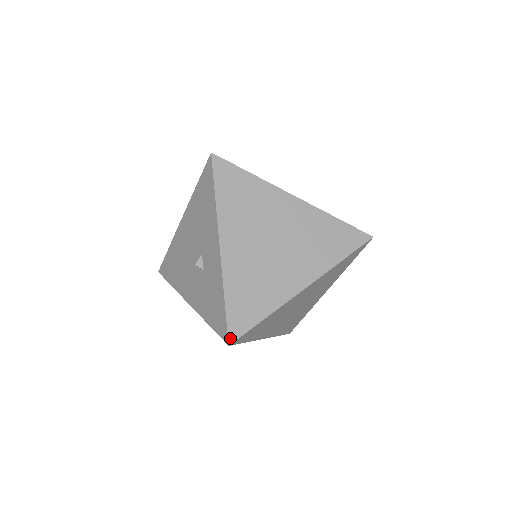
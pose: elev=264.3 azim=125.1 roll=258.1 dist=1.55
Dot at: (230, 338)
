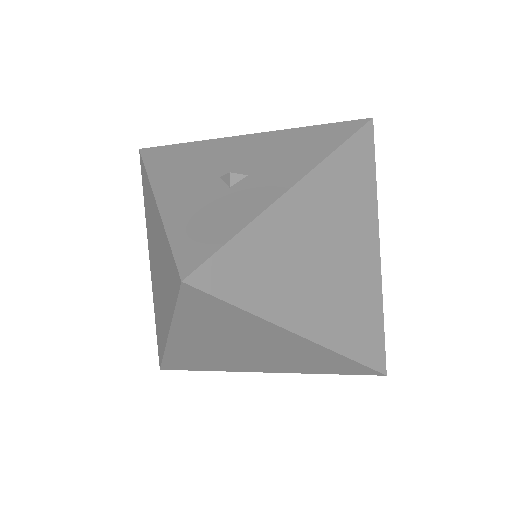
Dot at: (193, 276)
